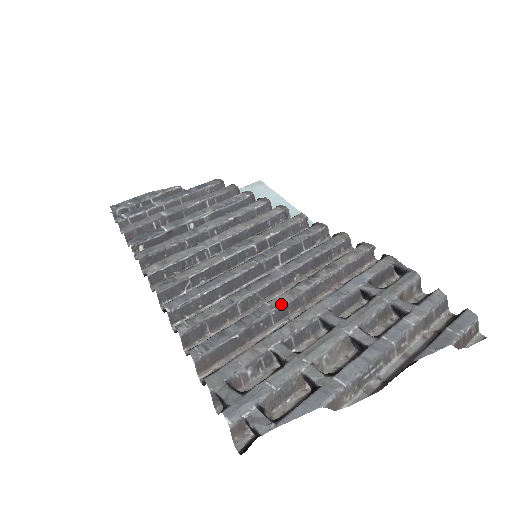
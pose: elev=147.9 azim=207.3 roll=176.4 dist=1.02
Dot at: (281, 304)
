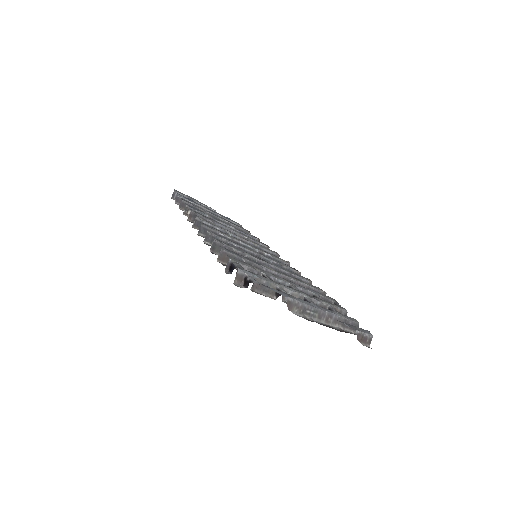
Dot at: (270, 269)
